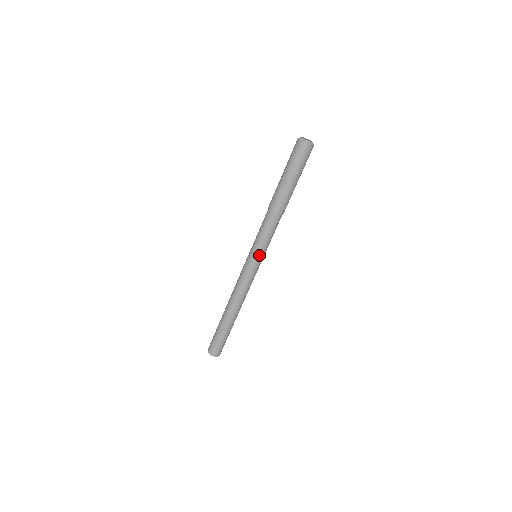
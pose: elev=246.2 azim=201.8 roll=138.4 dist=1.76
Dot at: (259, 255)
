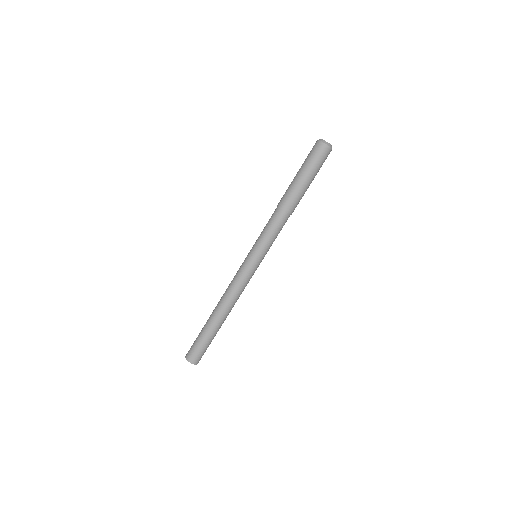
Dot at: (263, 255)
